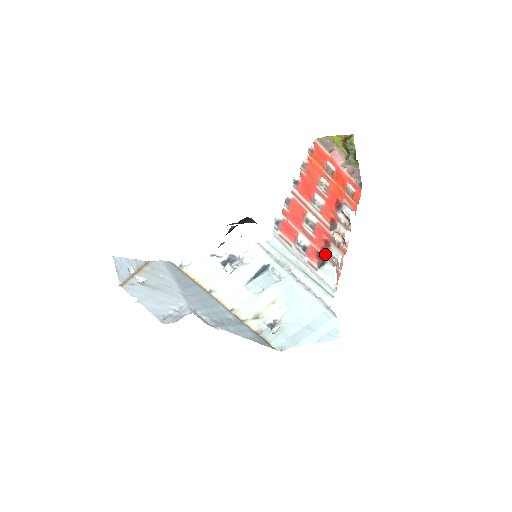
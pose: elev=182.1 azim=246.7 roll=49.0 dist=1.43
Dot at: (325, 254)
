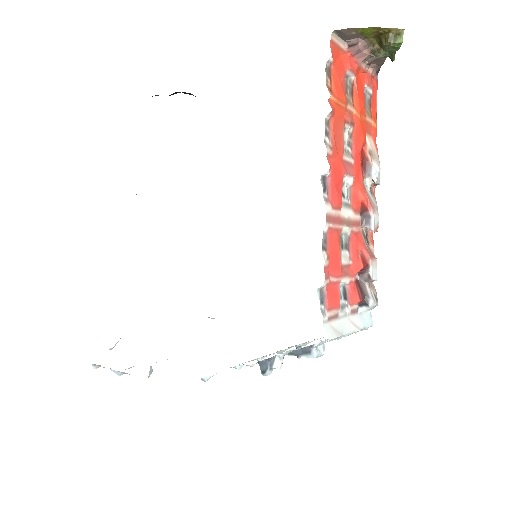
Dot at: (363, 279)
